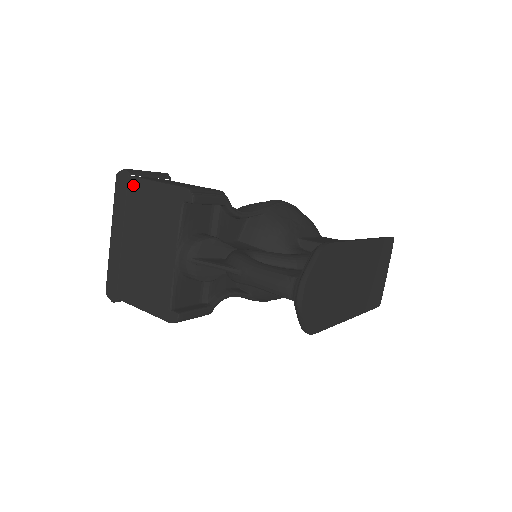
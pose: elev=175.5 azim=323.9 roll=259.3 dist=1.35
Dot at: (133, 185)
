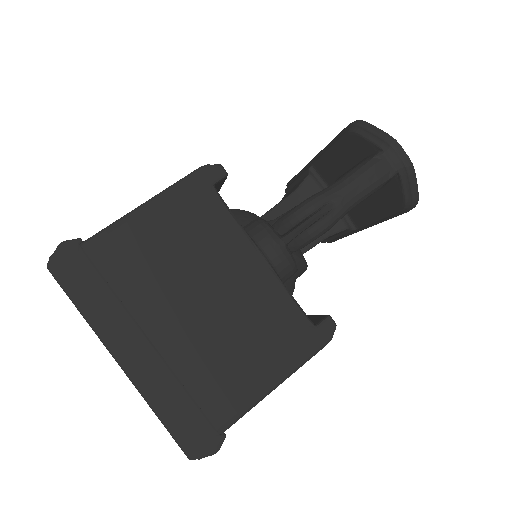
Dot at: (102, 247)
